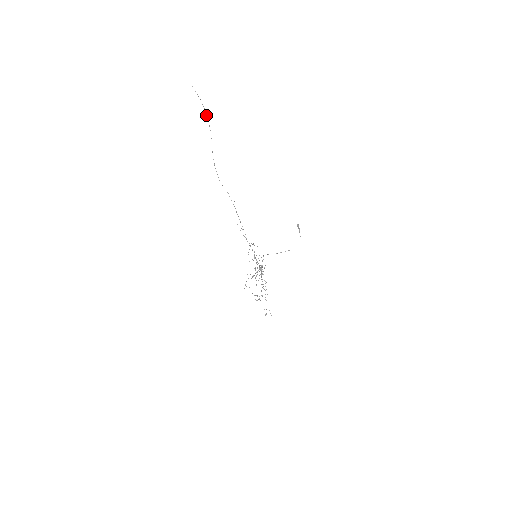
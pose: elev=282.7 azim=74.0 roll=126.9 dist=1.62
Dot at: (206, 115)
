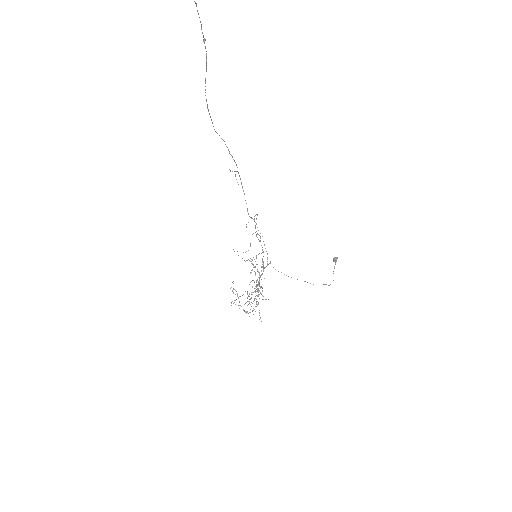
Dot at: occluded
